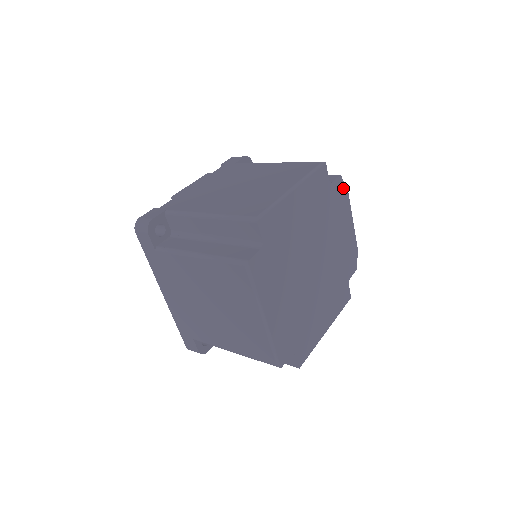
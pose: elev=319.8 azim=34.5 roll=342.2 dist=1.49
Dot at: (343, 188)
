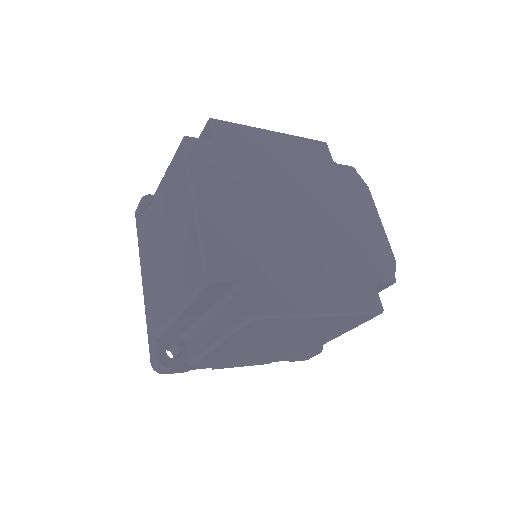
Dot at: (359, 181)
